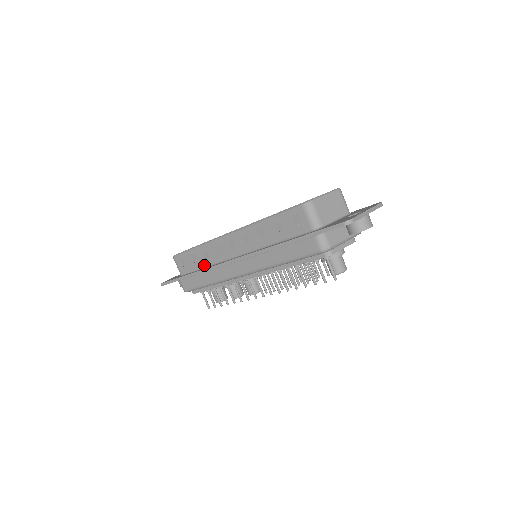
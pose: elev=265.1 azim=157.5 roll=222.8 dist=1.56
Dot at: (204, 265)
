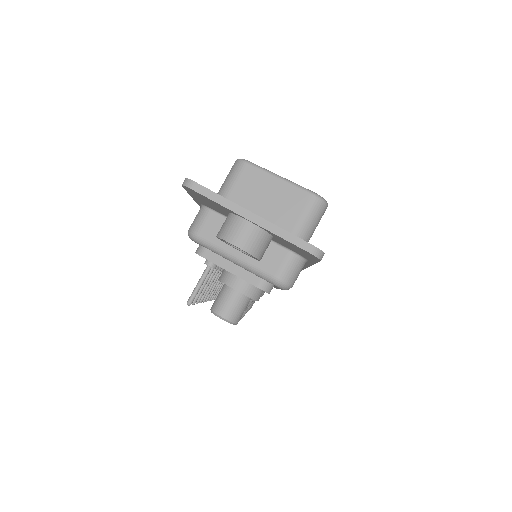
Dot at: occluded
